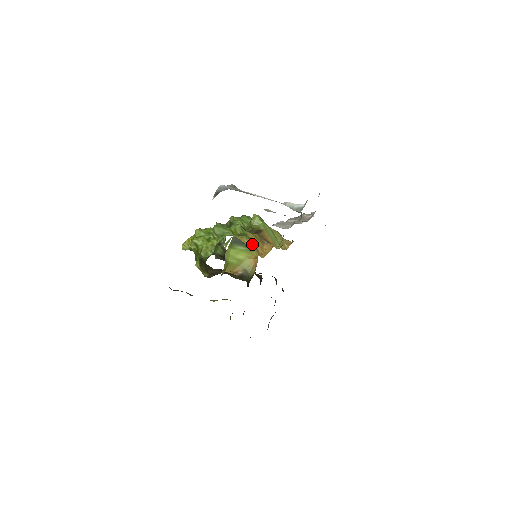
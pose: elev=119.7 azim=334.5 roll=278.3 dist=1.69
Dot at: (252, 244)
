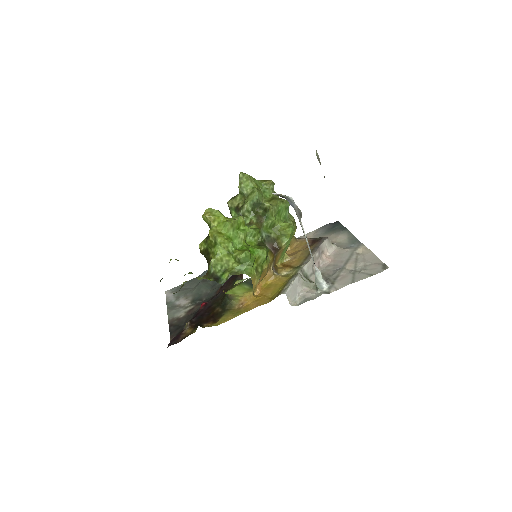
Dot at: occluded
